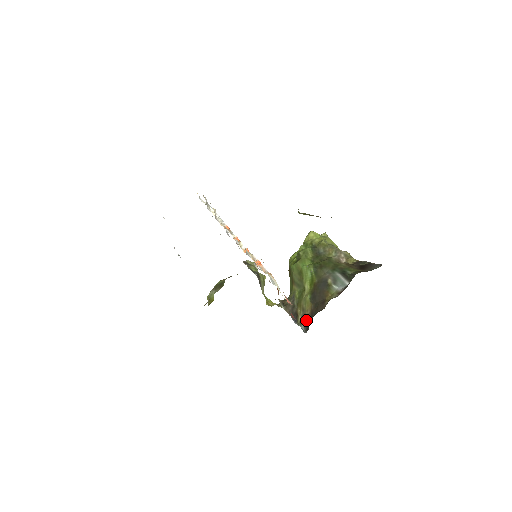
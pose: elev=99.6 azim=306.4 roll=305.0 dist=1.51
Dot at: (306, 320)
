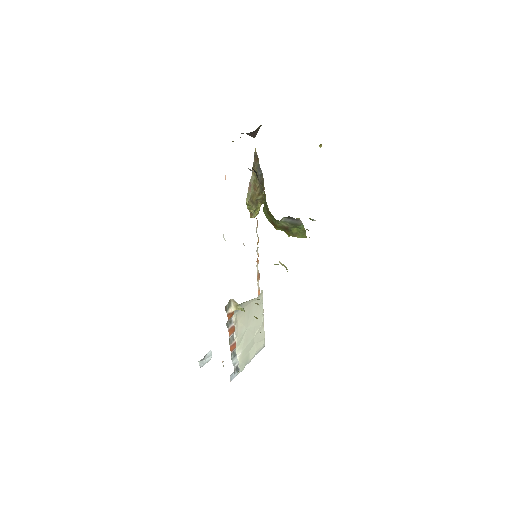
Dot at: (257, 177)
